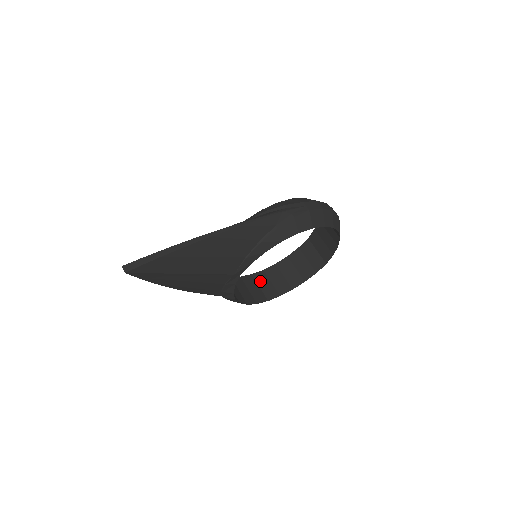
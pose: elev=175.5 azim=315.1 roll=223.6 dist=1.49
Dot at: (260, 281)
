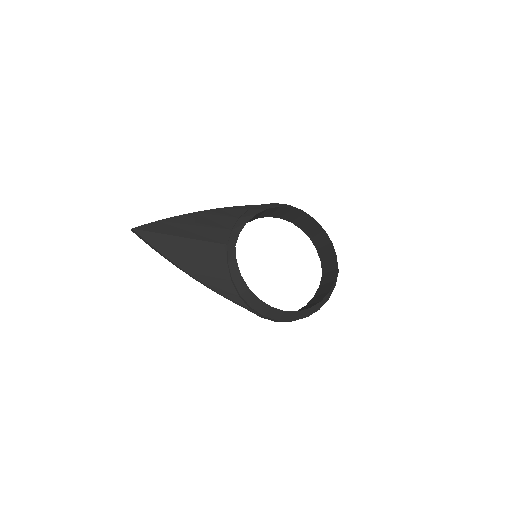
Dot at: occluded
